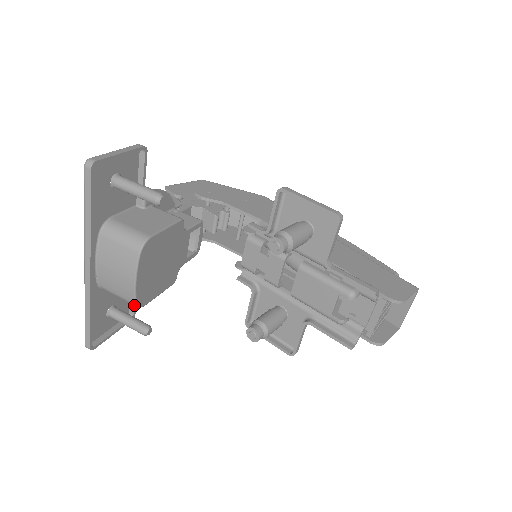
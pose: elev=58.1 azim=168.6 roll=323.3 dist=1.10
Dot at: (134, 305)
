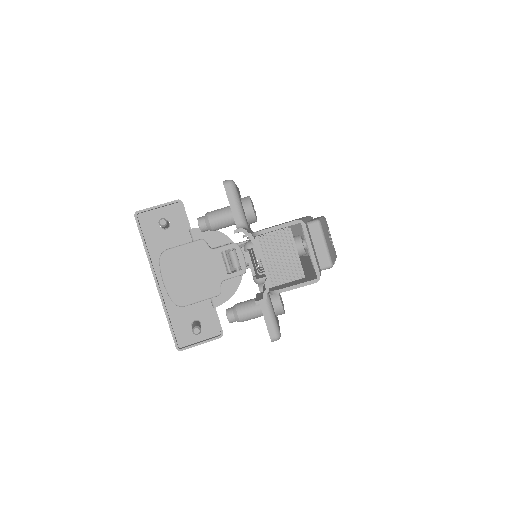
Dot at: (218, 324)
